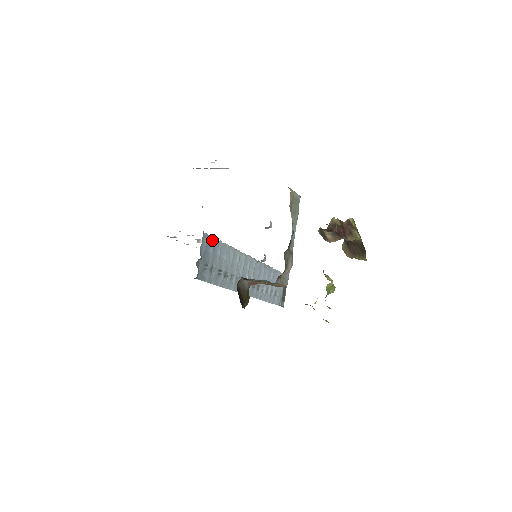
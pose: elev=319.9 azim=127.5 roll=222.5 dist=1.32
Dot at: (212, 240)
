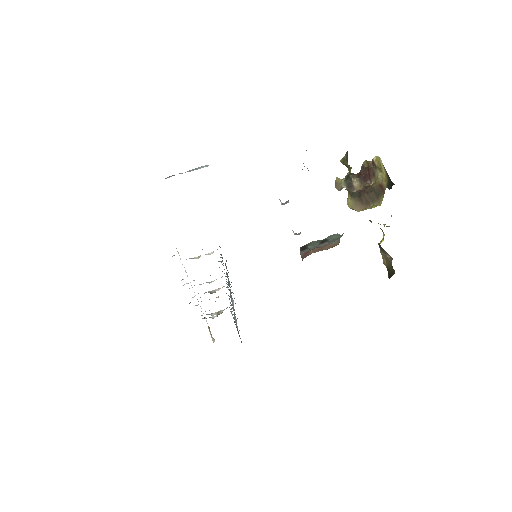
Dot at: occluded
